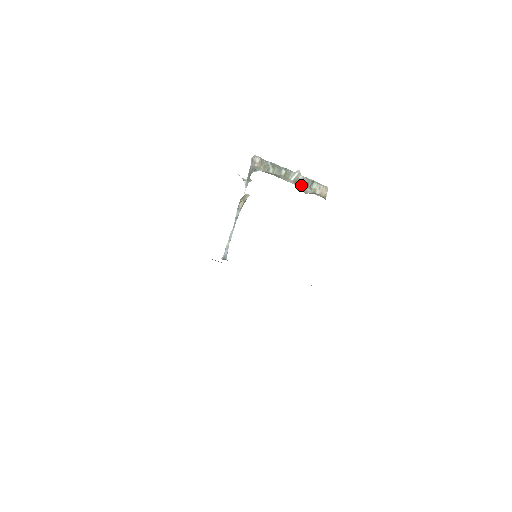
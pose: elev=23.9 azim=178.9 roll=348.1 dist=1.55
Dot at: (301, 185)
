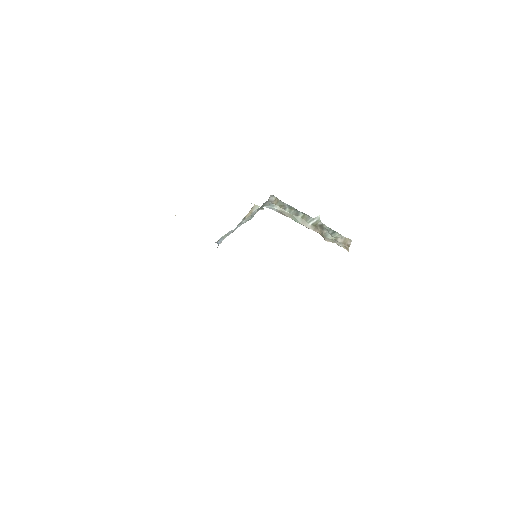
Dot at: (320, 230)
